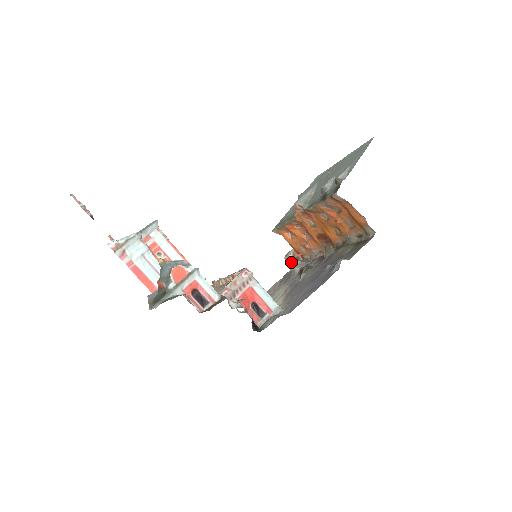
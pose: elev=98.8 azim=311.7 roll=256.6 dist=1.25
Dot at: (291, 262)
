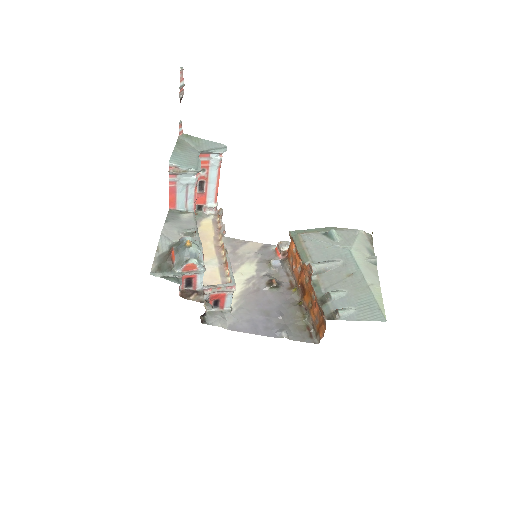
Dot at: (279, 250)
